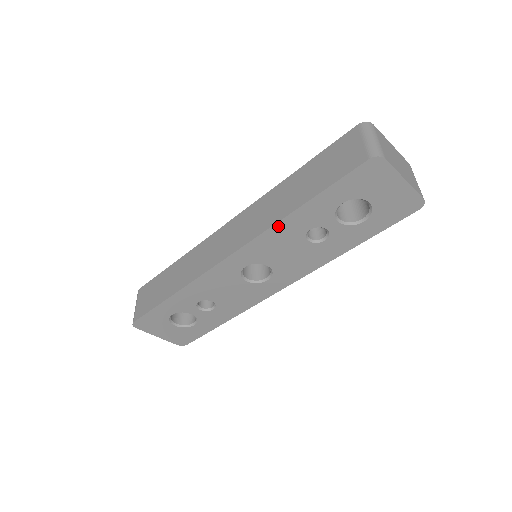
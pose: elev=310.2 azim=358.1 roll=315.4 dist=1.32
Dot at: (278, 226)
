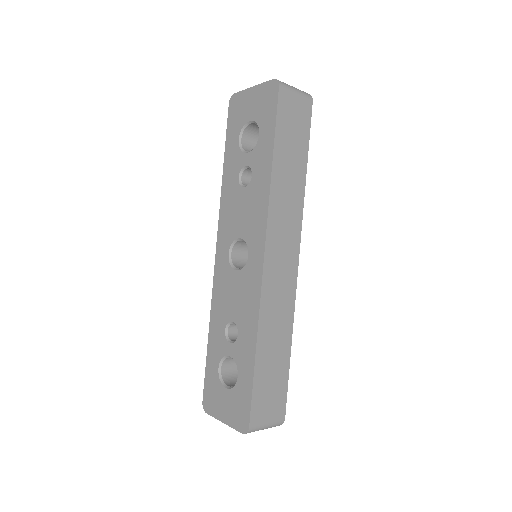
Dot at: (223, 195)
